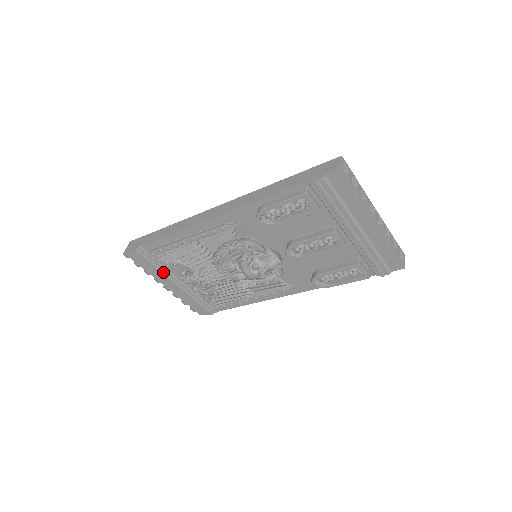
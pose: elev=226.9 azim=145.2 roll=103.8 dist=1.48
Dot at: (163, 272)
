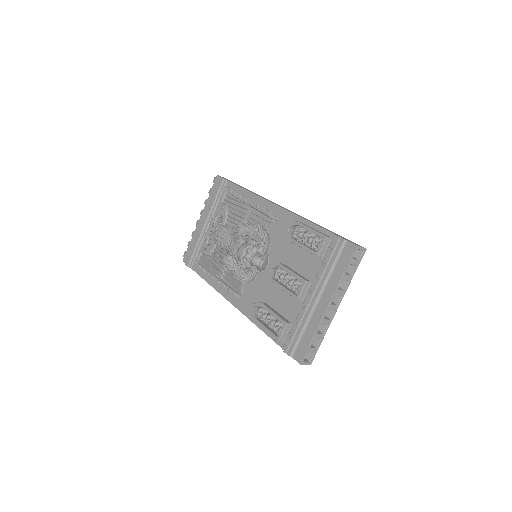
Dot at: (212, 207)
